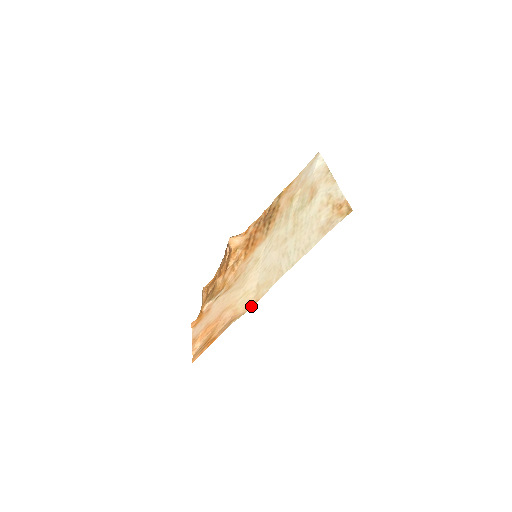
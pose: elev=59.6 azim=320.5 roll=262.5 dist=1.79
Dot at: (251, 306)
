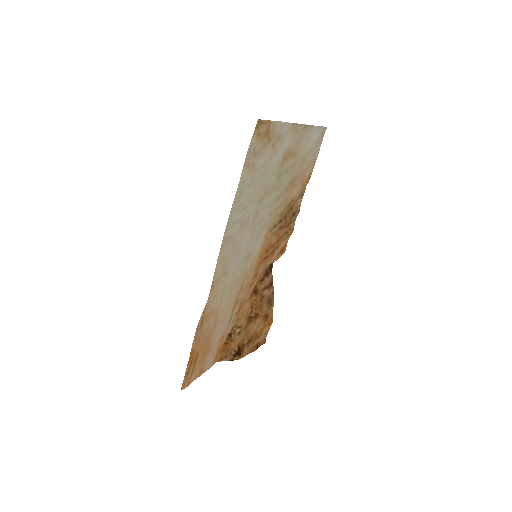
Dot at: (210, 294)
